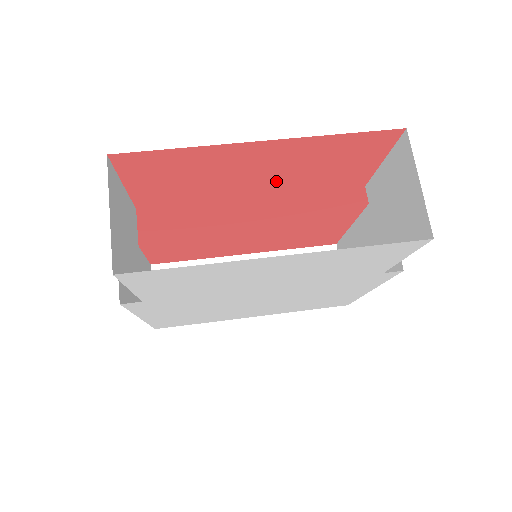
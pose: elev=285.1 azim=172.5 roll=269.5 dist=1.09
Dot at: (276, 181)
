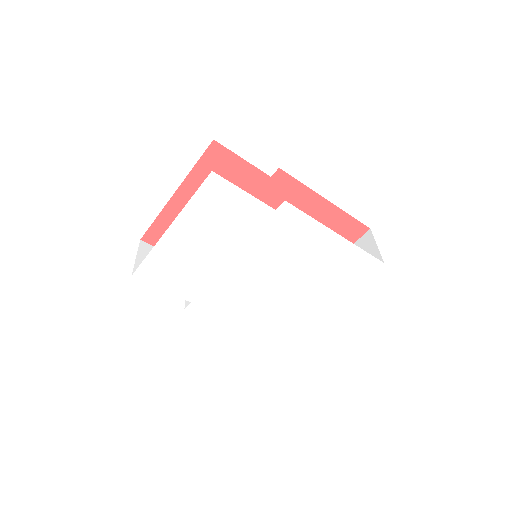
Dot at: occluded
